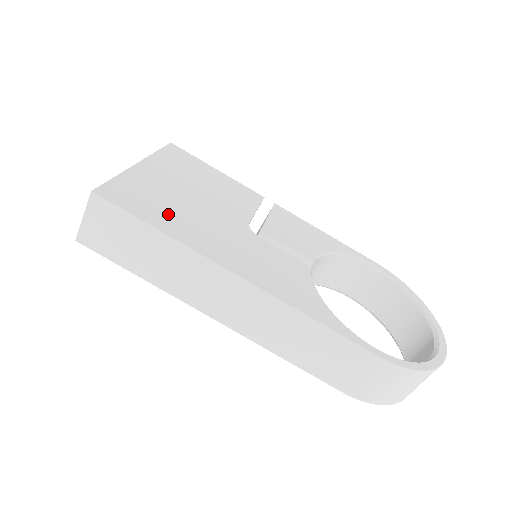
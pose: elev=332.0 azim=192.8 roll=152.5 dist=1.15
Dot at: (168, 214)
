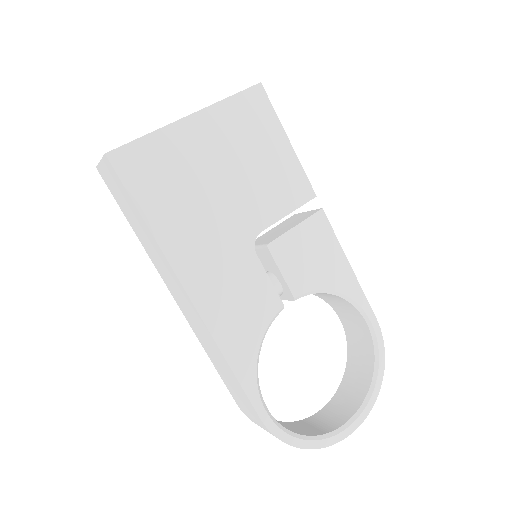
Dot at: (171, 202)
